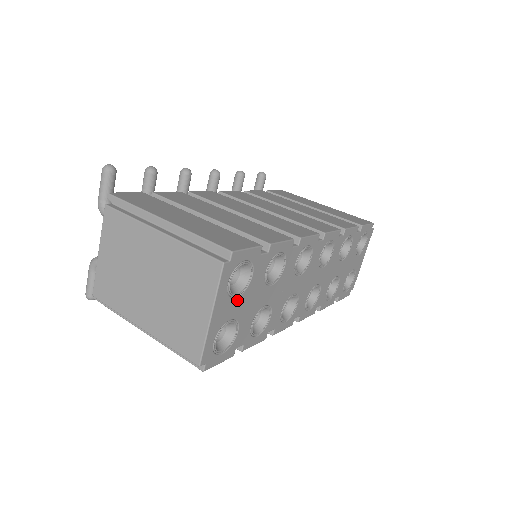
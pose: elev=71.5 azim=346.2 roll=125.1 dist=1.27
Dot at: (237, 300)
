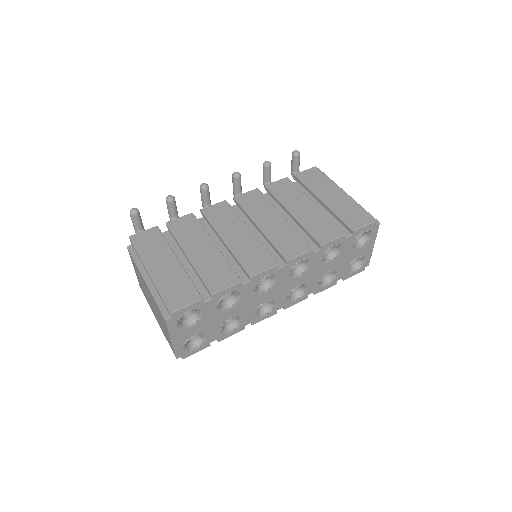
Dot at: (193, 327)
